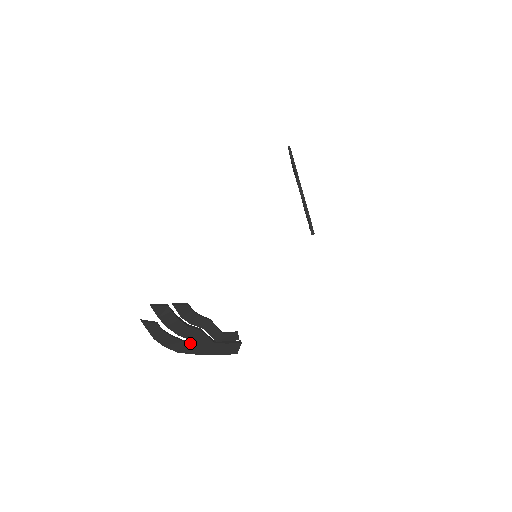
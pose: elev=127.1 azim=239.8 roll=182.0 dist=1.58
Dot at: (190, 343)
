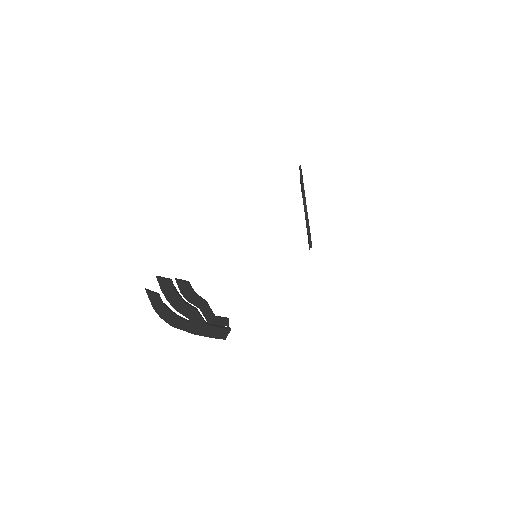
Dot at: (185, 320)
